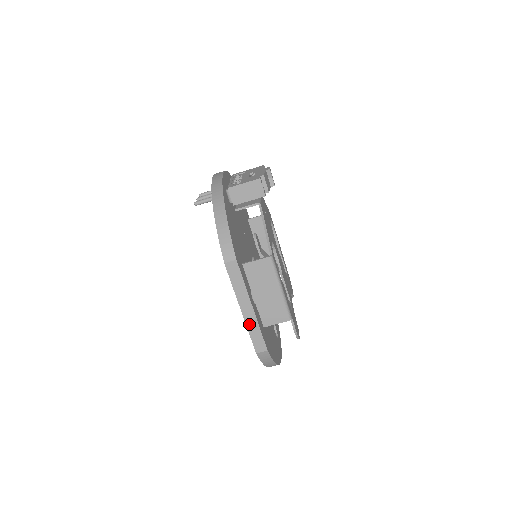
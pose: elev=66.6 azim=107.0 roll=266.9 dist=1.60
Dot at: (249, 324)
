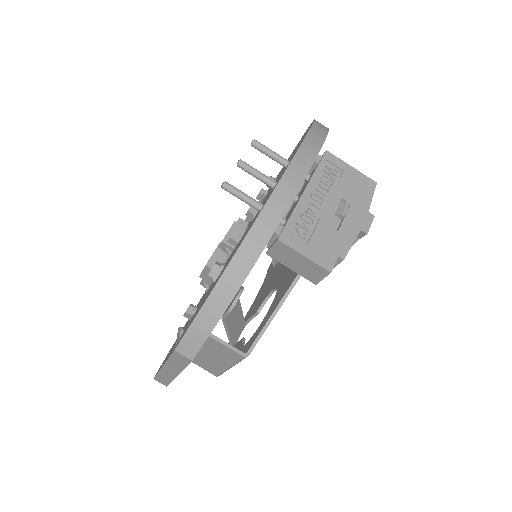
Dot at: (163, 373)
